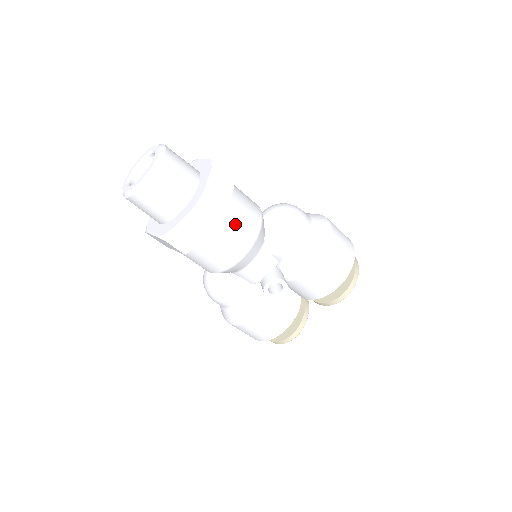
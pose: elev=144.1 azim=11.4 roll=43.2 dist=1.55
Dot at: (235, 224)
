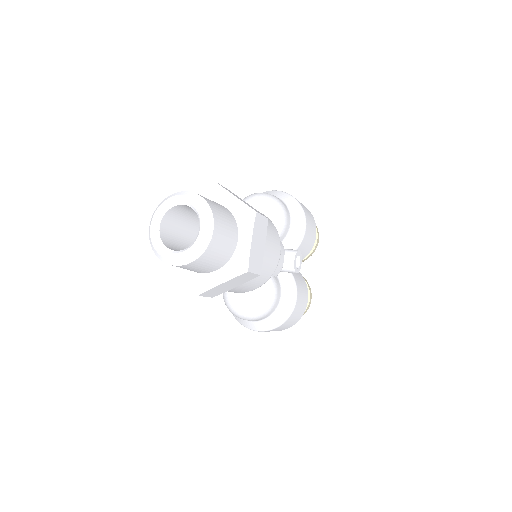
Dot at: occluded
